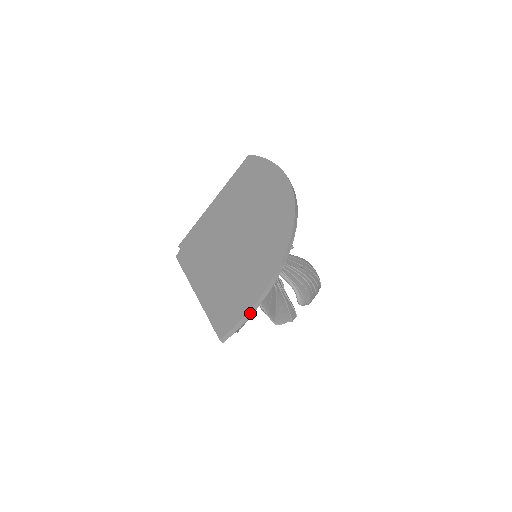
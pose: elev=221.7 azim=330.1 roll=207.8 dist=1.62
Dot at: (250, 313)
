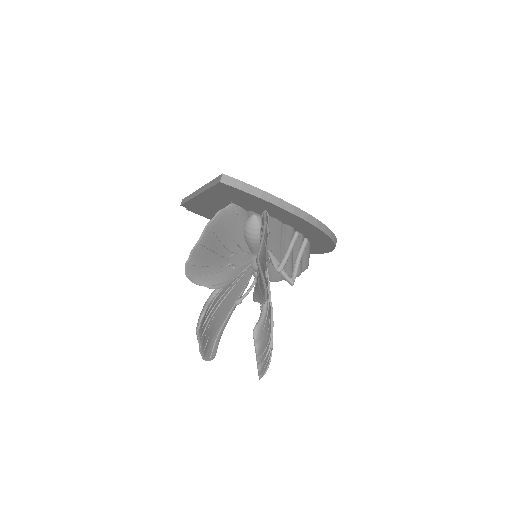
Dot at: (268, 197)
